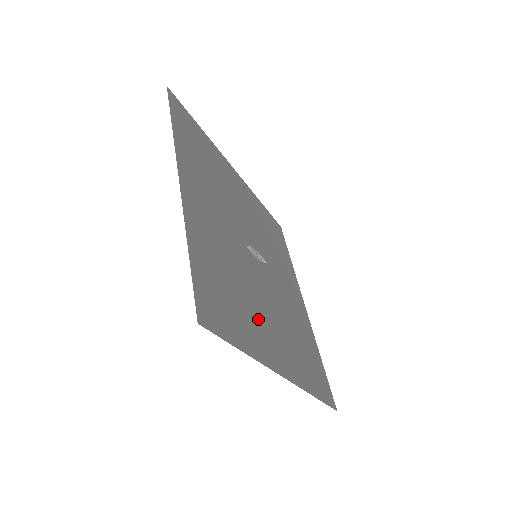
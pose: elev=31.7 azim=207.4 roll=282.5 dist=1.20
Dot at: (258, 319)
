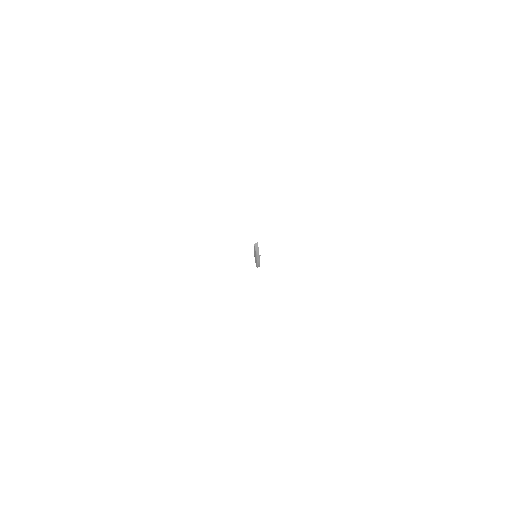
Dot at: occluded
